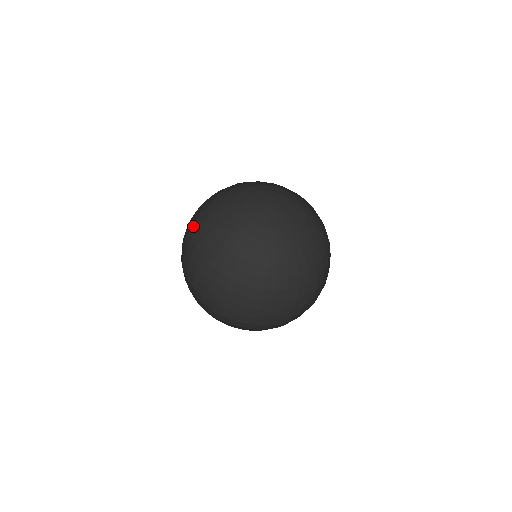
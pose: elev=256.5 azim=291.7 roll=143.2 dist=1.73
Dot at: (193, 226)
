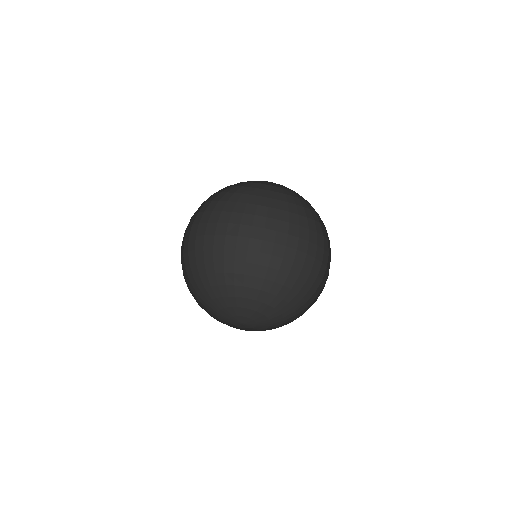
Dot at: (189, 223)
